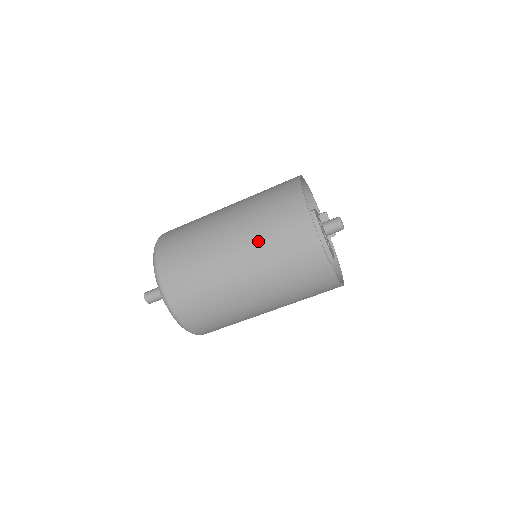
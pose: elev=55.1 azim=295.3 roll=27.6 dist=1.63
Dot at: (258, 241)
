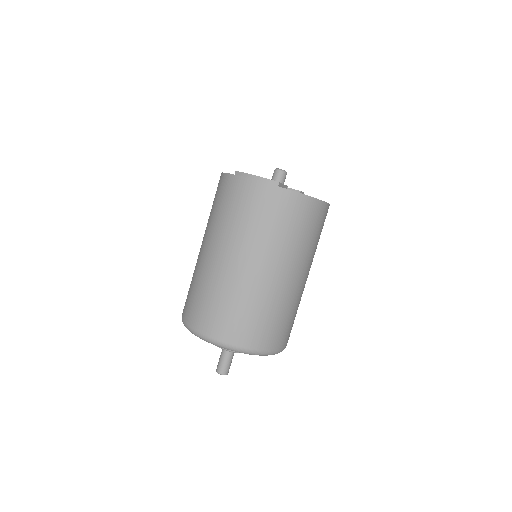
Dot at: (223, 229)
